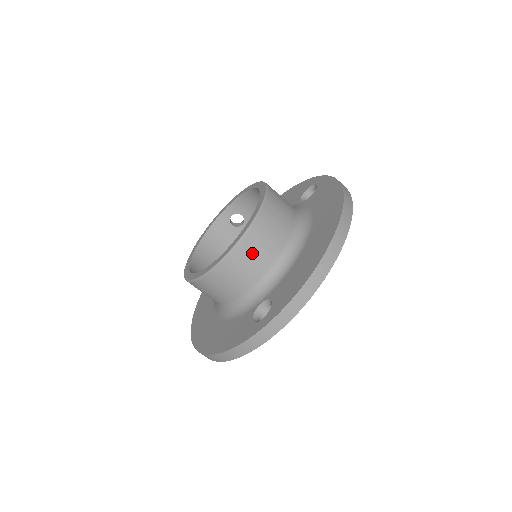
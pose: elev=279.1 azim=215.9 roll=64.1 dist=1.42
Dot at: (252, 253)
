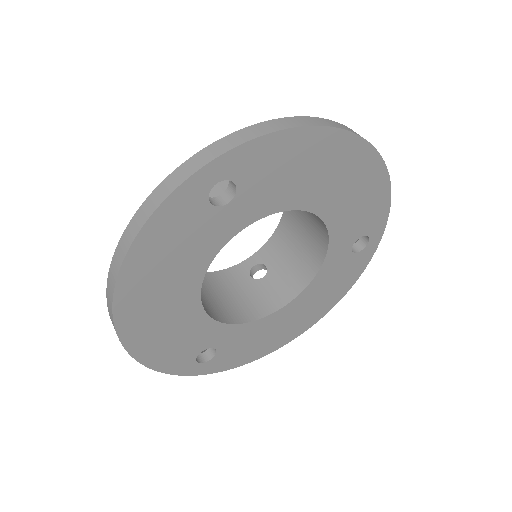
Dot at: occluded
